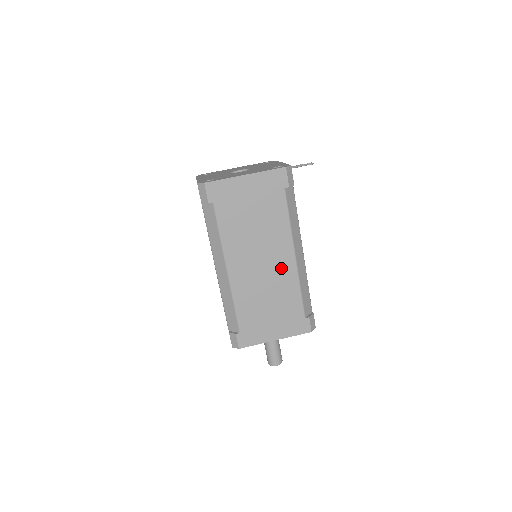
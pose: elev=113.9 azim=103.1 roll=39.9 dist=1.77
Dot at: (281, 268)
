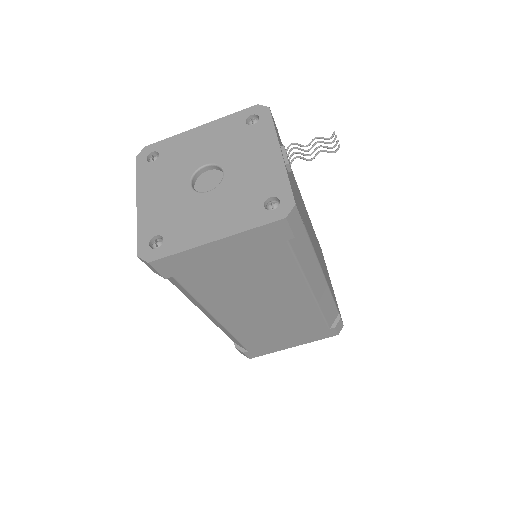
Dot at: (292, 305)
